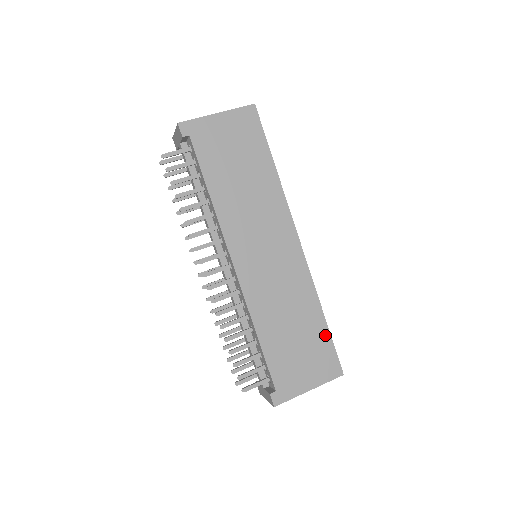
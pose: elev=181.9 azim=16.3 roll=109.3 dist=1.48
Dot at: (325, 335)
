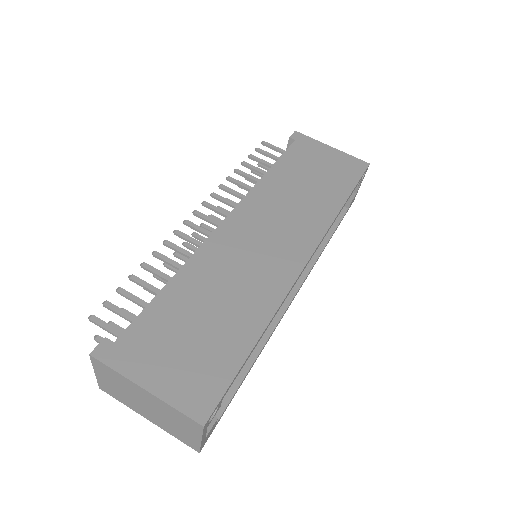
Dot at: (237, 357)
